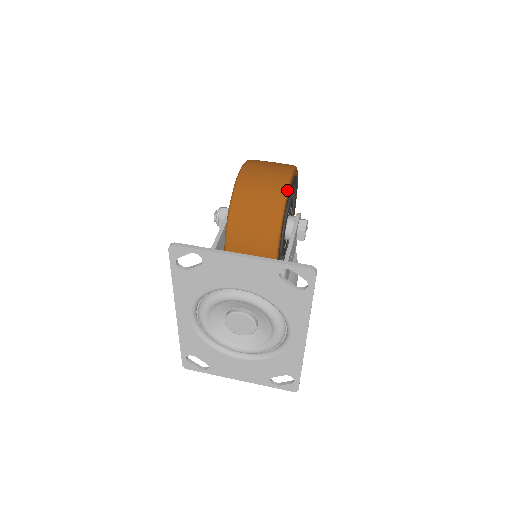
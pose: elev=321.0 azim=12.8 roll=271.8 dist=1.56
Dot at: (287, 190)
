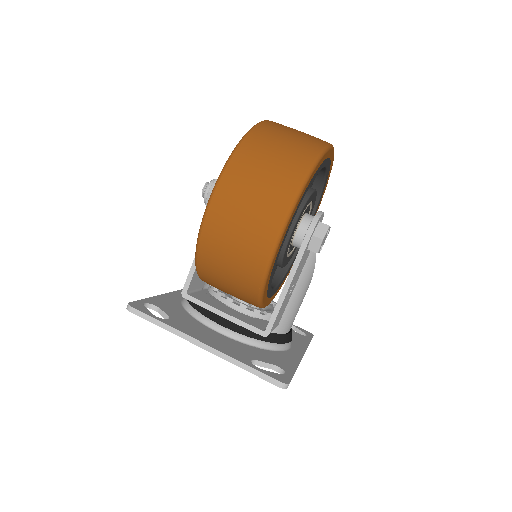
Dot at: (270, 261)
